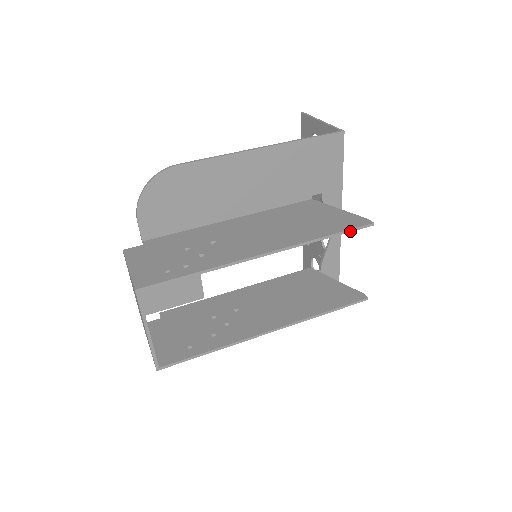
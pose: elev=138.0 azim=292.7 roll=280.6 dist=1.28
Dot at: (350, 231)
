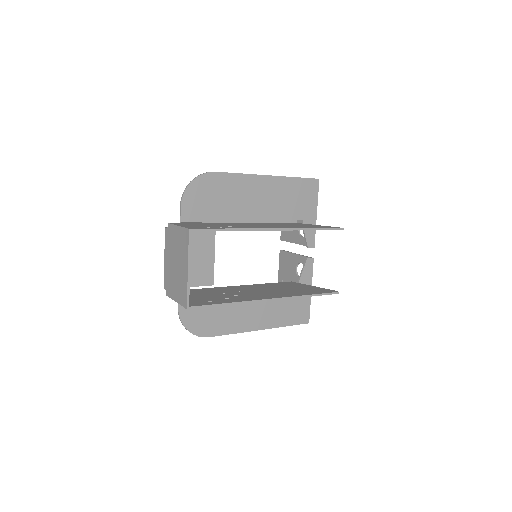
Dot at: (329, 229)
